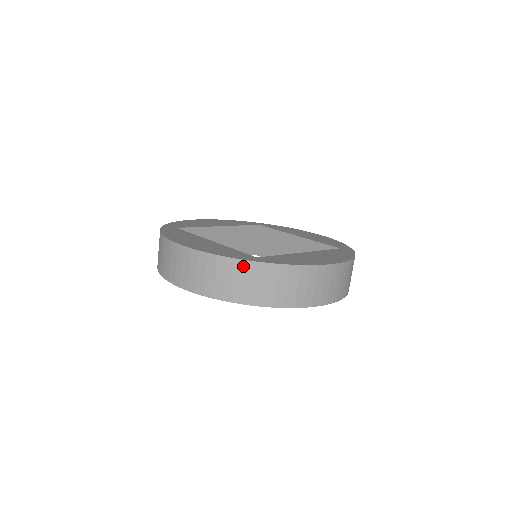
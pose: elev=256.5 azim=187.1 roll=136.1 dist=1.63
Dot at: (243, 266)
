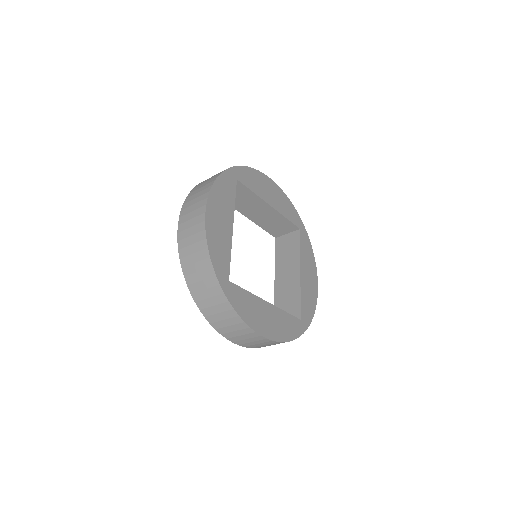
Dot at: occluded
